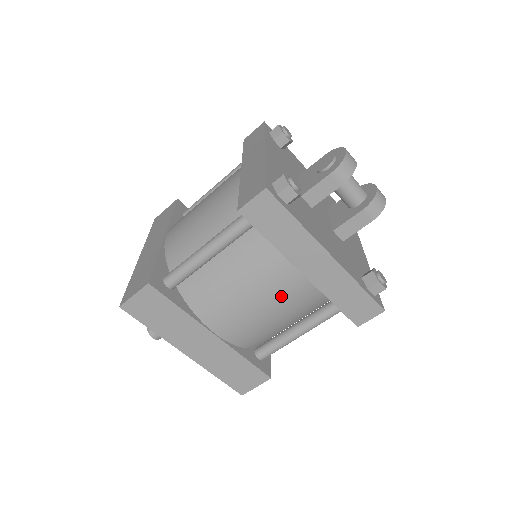
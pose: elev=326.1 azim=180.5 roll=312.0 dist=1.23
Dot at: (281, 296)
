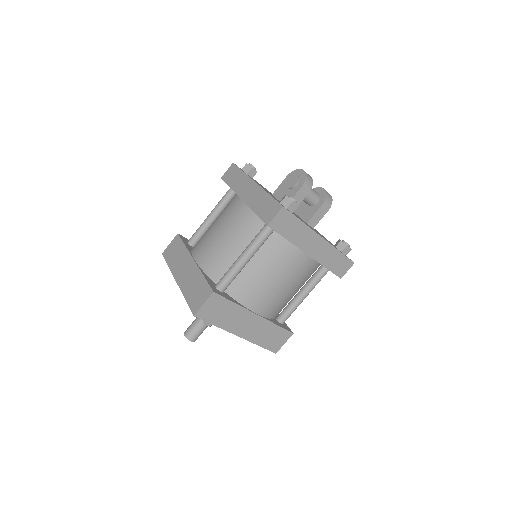
Dot at: (295, 273)
